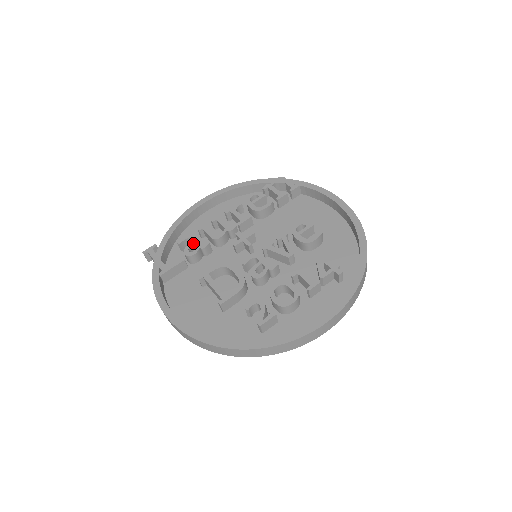
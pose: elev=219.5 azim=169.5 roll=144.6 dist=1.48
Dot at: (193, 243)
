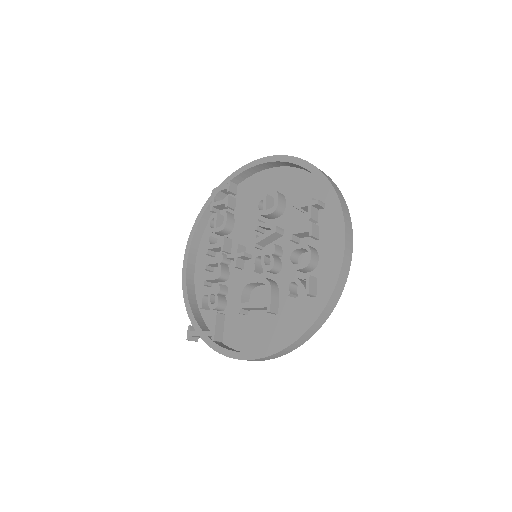
Dot at: (209, 296)
